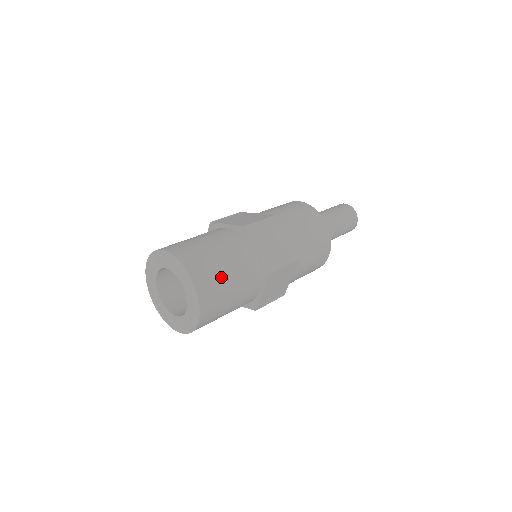
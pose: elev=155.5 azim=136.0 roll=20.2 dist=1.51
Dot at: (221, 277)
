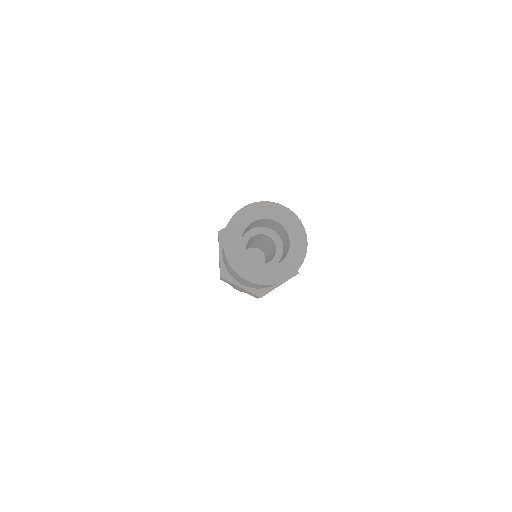
Dot at: occluded
